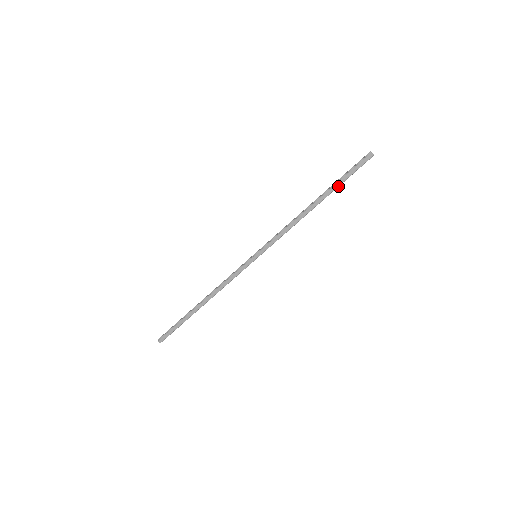
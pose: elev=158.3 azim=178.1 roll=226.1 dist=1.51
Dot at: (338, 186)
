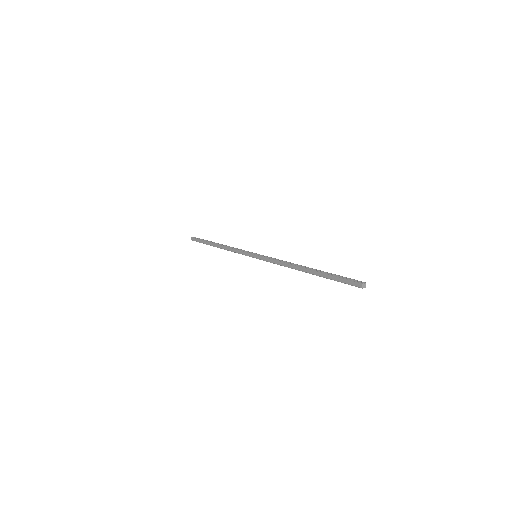
Dot at: (325, 277)
